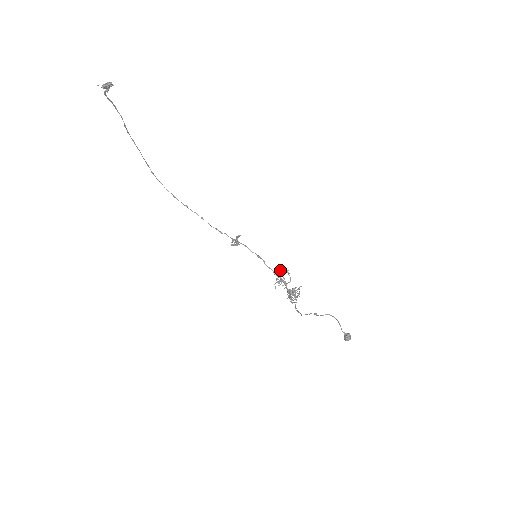
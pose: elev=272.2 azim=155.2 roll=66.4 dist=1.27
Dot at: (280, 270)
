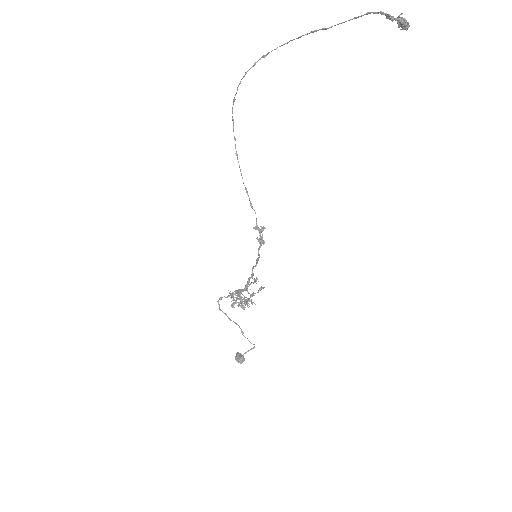
Dot at: occluded
